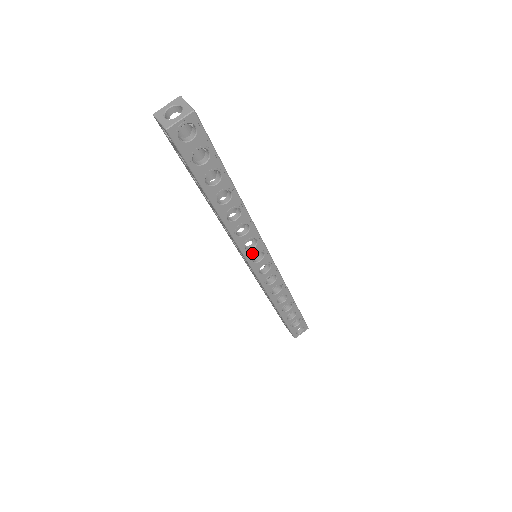
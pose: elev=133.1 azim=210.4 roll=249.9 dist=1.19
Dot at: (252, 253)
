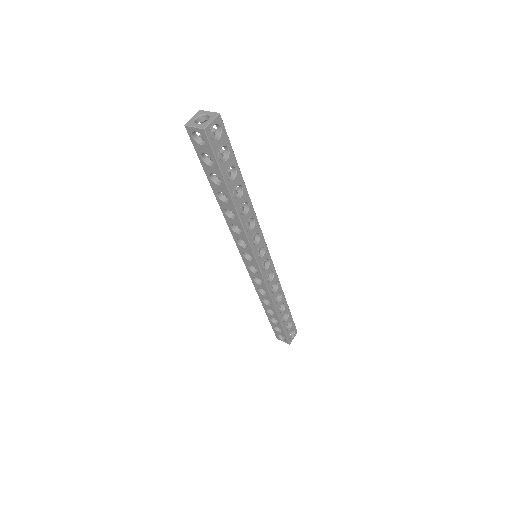
Dot at: (257, 248)
